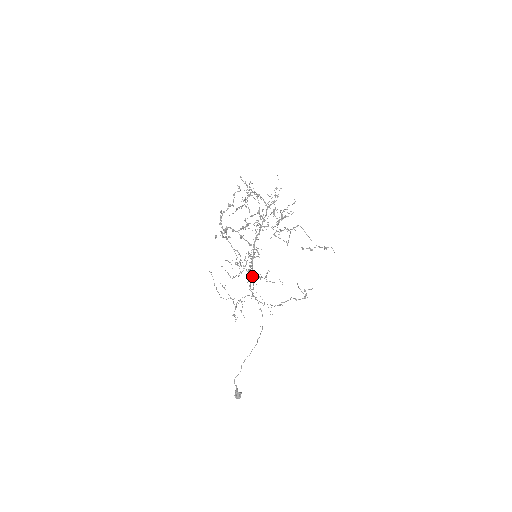
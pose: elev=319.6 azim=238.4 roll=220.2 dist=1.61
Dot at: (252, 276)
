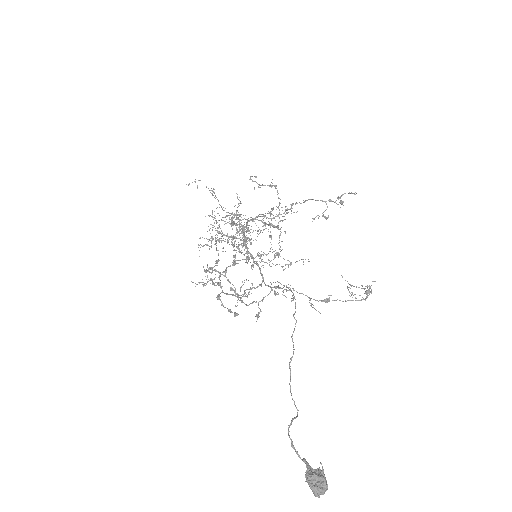
Dot at: (253, 262)
